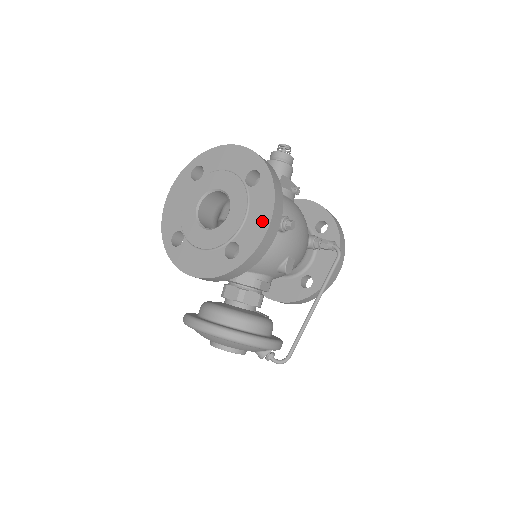
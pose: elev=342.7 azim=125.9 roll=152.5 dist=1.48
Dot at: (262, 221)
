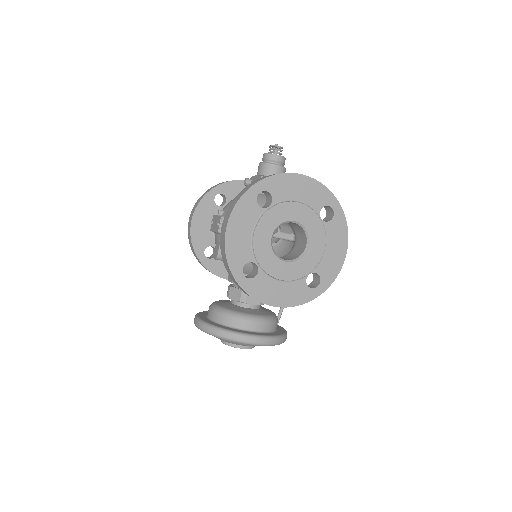
Dot at: (339, 254)
